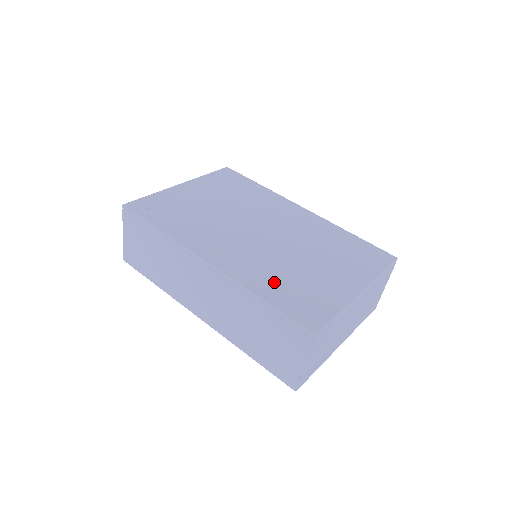
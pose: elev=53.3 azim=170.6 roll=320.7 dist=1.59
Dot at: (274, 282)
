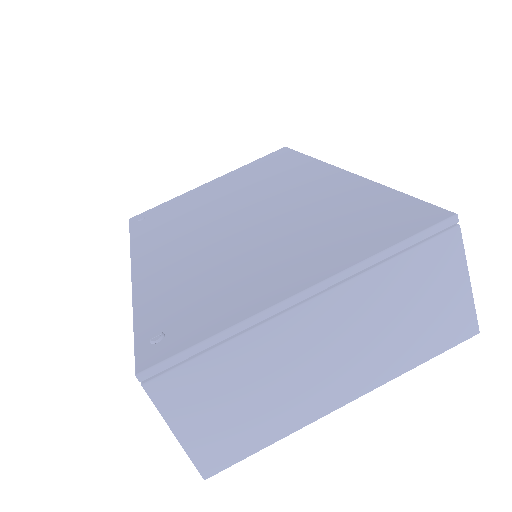
Dot at: (175, 287)
